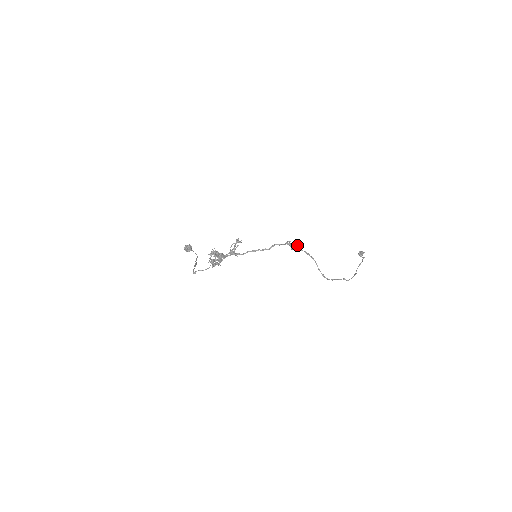
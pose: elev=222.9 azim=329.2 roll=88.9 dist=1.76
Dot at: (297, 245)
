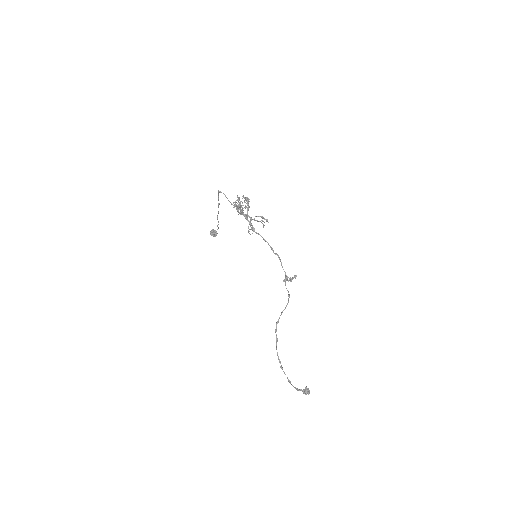
Dot at: occluded
